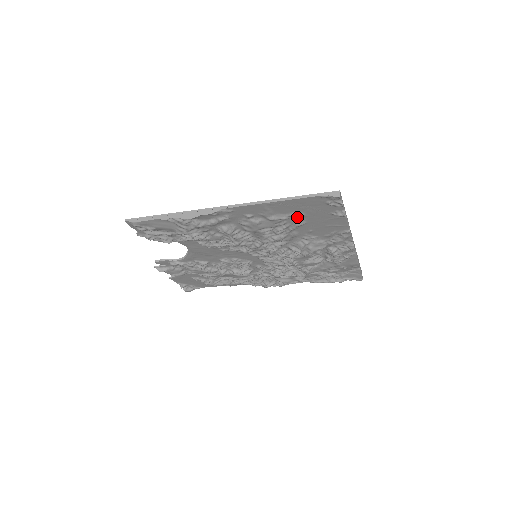
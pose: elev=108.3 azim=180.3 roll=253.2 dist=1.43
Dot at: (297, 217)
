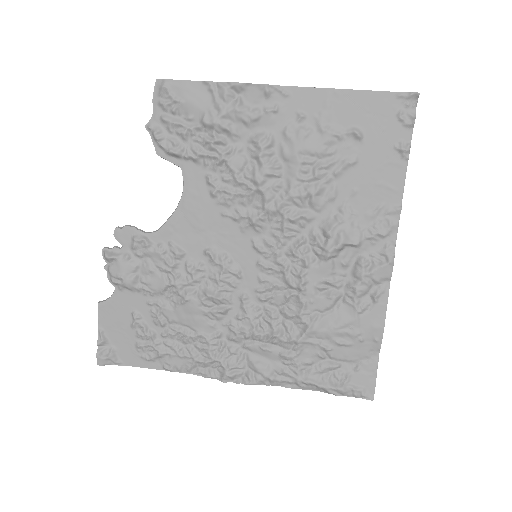
Dot at: (353, 142)
